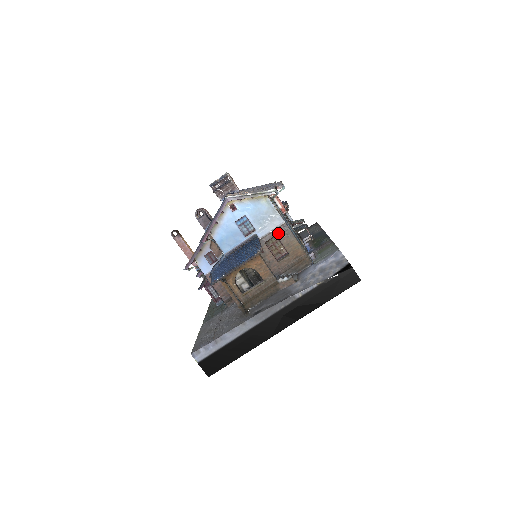
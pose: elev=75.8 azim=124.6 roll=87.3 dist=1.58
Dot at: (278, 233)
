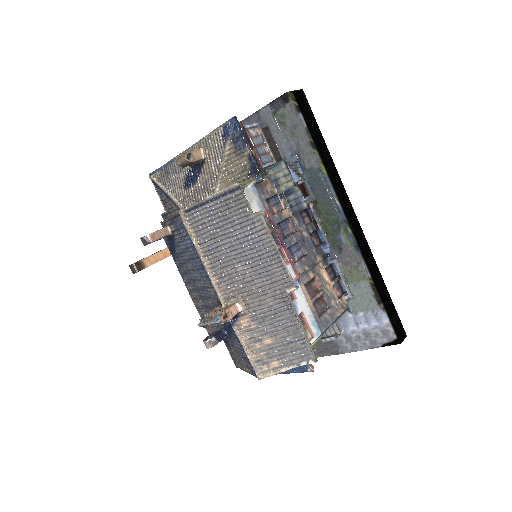
Dot at: occluded
